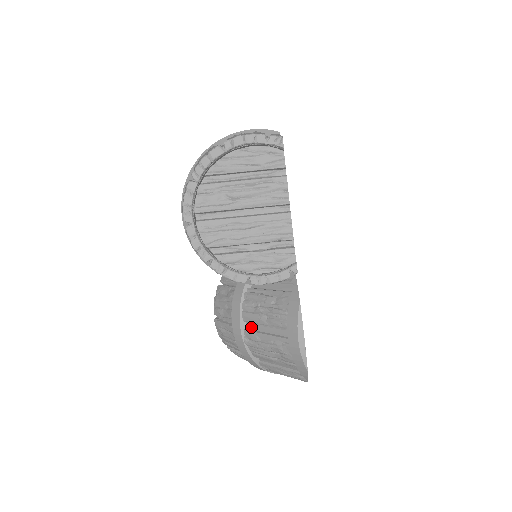
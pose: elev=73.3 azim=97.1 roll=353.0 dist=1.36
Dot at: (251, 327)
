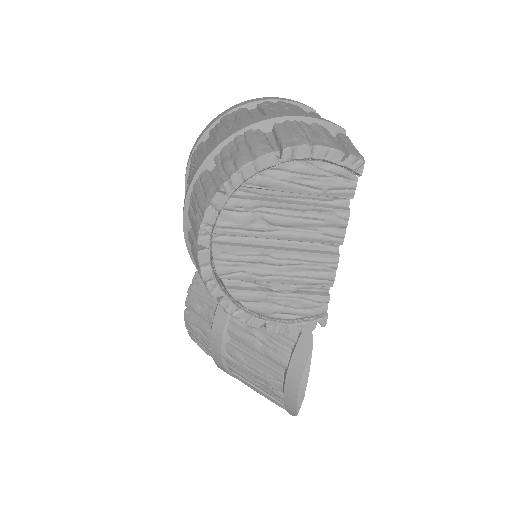
Dot at: (236, 344)
